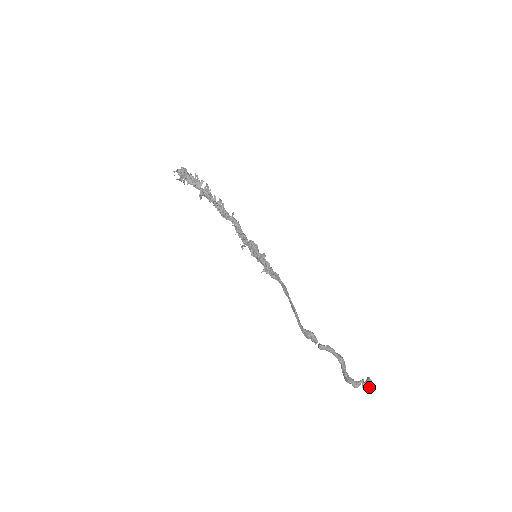
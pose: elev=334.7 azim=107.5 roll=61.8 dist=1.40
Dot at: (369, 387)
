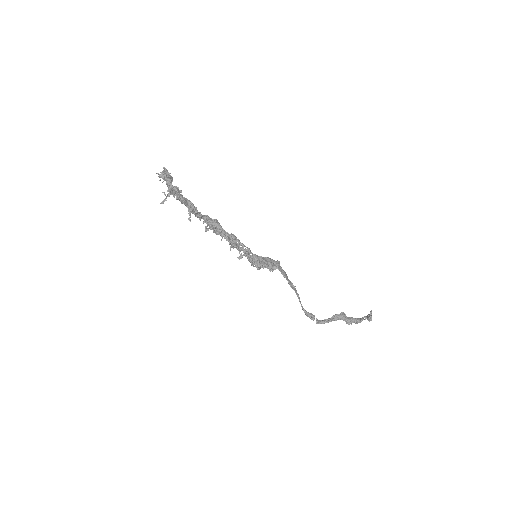
Dot at: occluded
